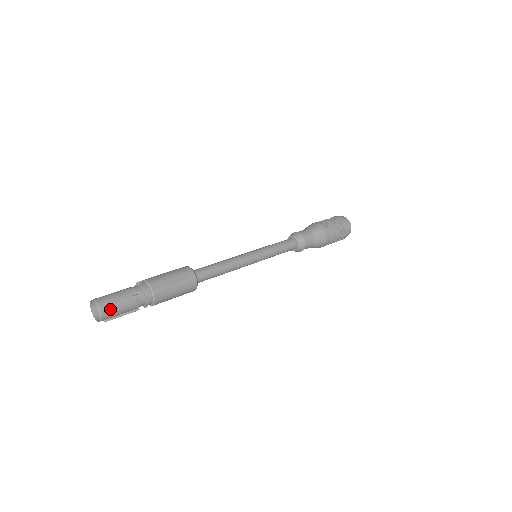
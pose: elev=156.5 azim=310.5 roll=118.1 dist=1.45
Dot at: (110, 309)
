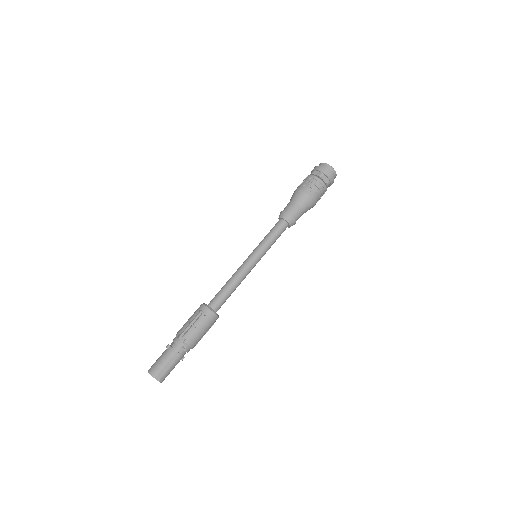
Dot at: occluded
